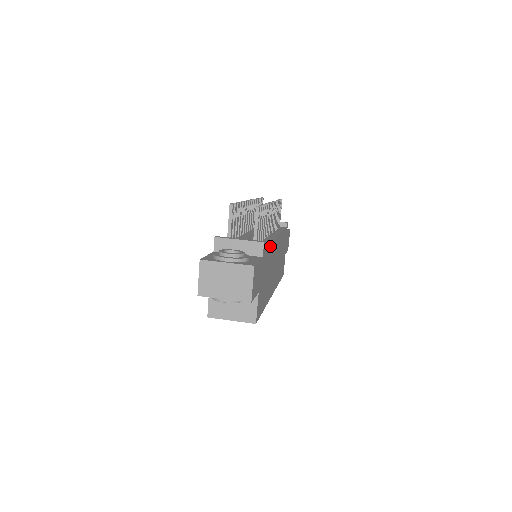
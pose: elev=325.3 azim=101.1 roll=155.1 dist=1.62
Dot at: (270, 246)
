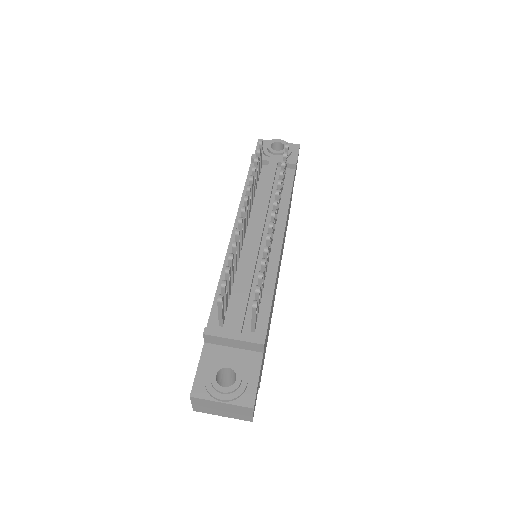
Dot at: (272, 298)
